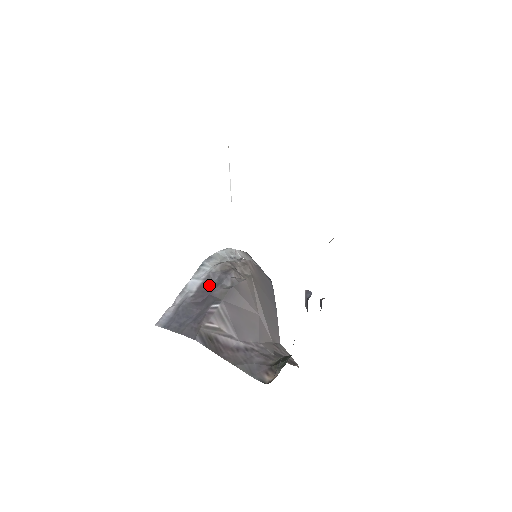
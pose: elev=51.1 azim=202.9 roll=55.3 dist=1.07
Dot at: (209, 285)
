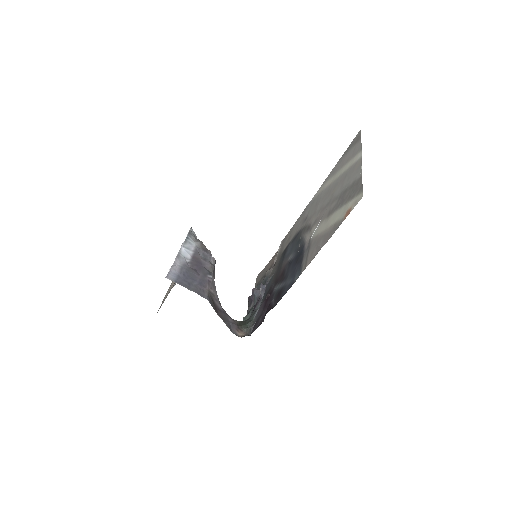
Dot at: (199, 258)
